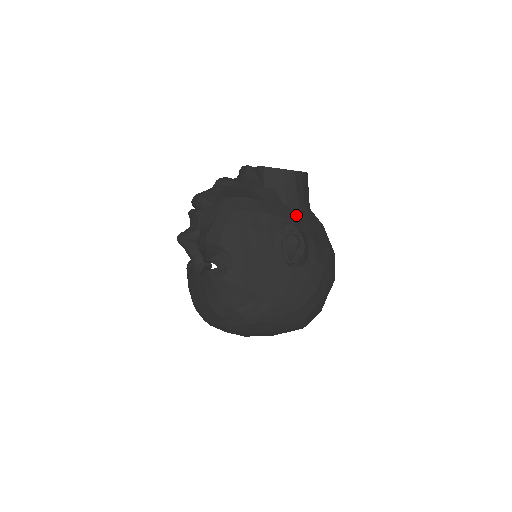
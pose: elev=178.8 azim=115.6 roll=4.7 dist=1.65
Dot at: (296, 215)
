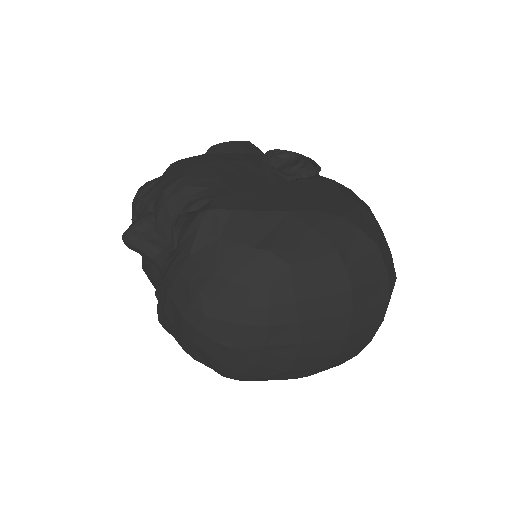
Dot at: occluded
